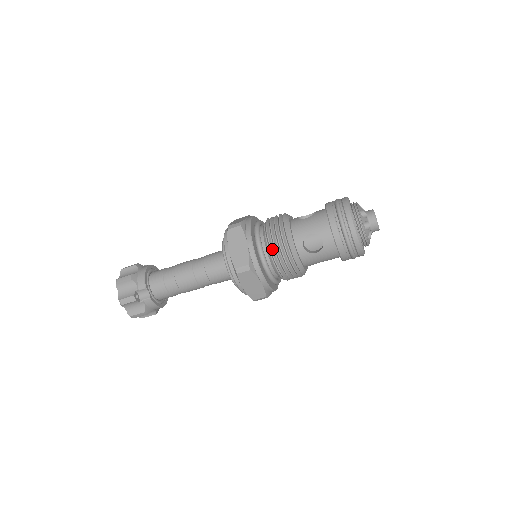
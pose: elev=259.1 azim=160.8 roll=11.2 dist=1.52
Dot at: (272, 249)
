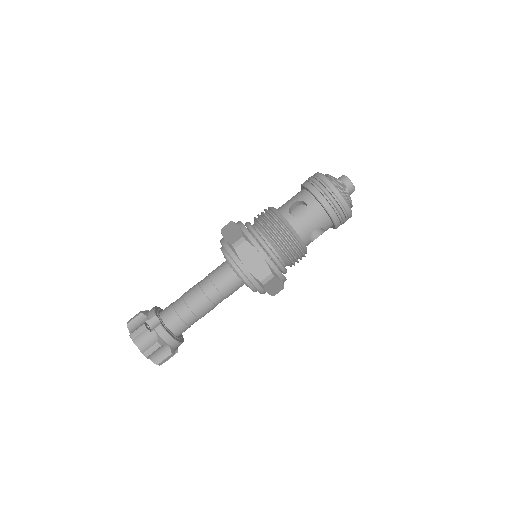
Dot at: (262, 224)
